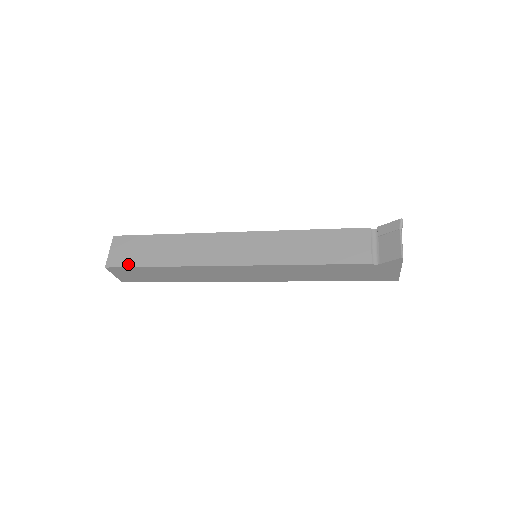
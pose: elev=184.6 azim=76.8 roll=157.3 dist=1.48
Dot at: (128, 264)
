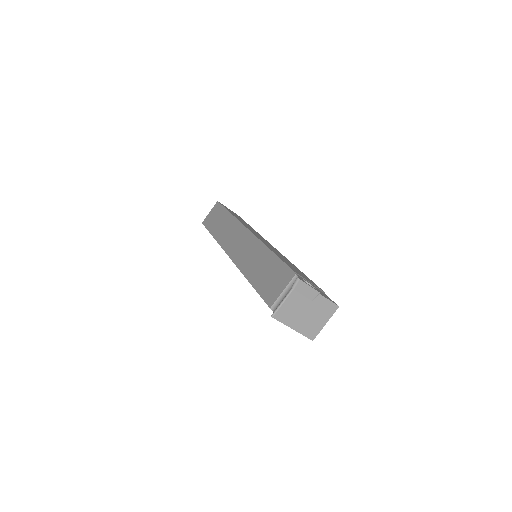
Dot at: (207, 226)
